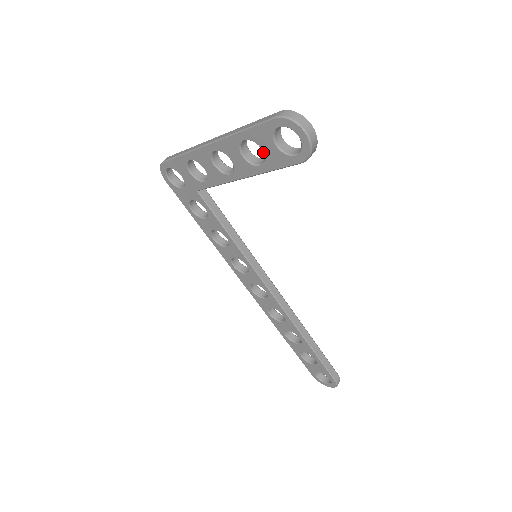
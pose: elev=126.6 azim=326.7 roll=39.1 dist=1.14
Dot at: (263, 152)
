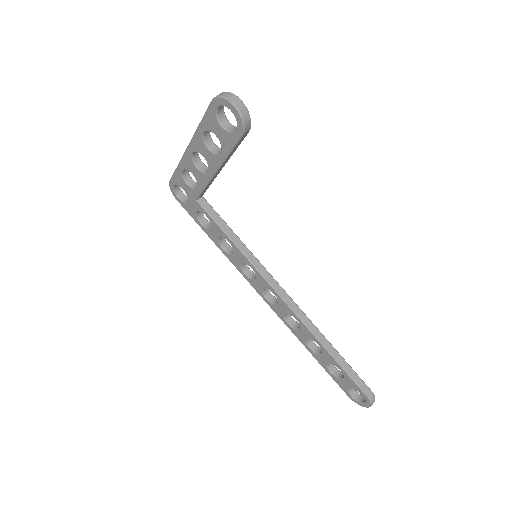
Dot at: occluded
